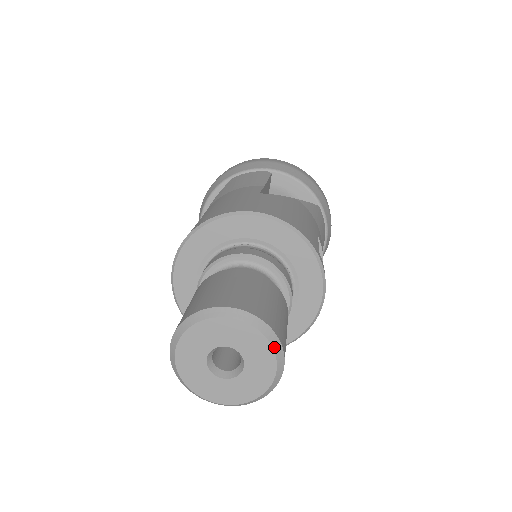
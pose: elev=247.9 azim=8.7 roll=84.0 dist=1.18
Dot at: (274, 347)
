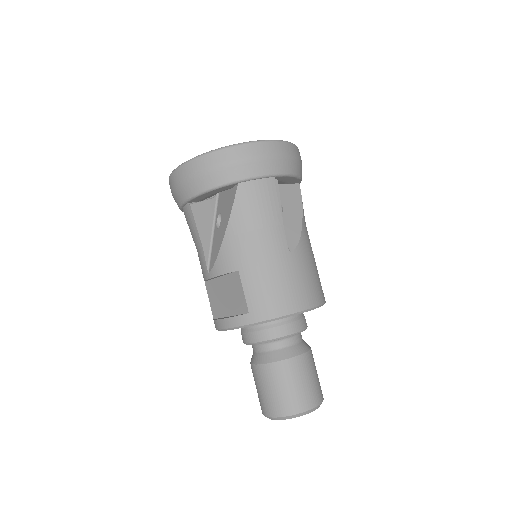
Dot at: occluded
